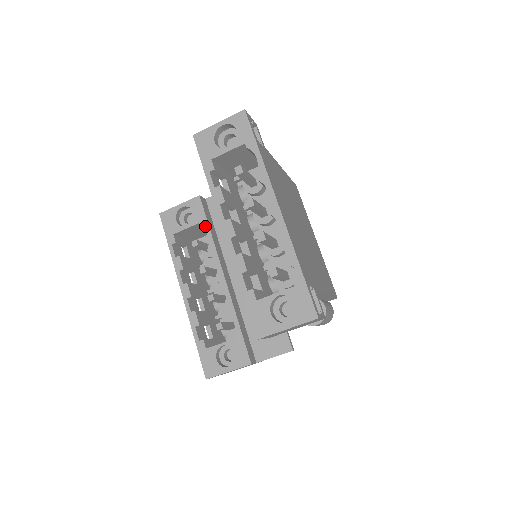
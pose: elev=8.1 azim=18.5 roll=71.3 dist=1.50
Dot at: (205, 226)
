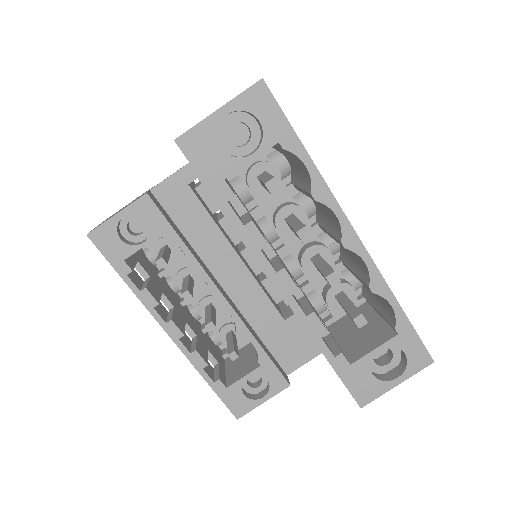
Dot at: (173, 237)
